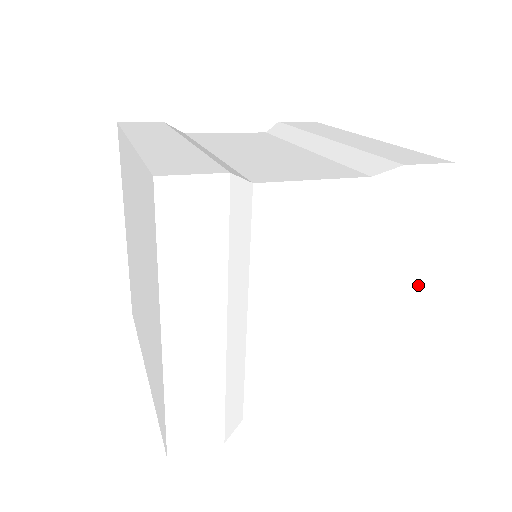
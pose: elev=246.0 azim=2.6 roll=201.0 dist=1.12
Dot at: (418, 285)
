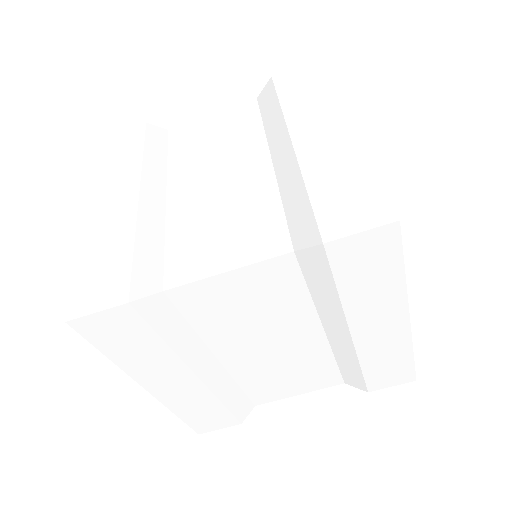
Dot at: (396, 316)
